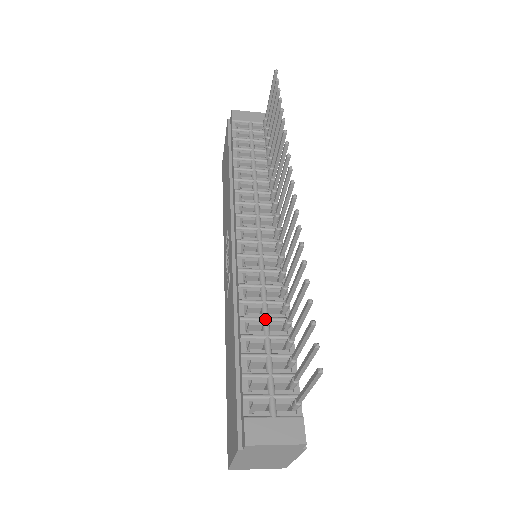
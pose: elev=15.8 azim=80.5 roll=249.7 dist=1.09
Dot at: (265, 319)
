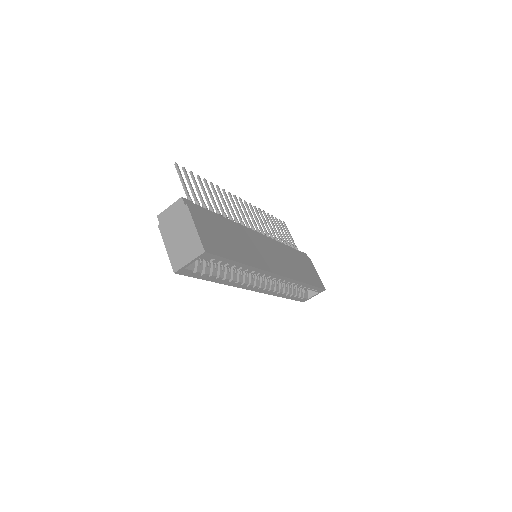
Dot at: occluded
